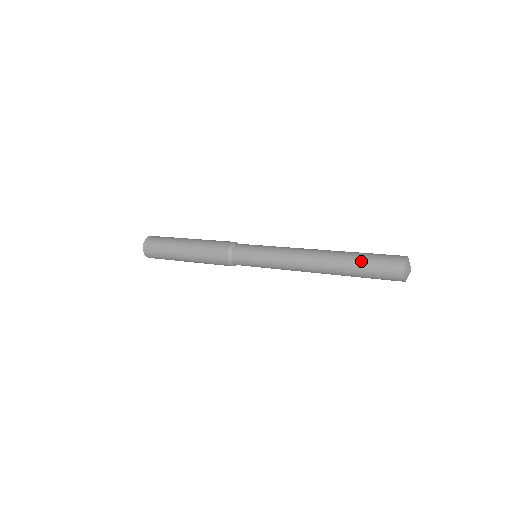
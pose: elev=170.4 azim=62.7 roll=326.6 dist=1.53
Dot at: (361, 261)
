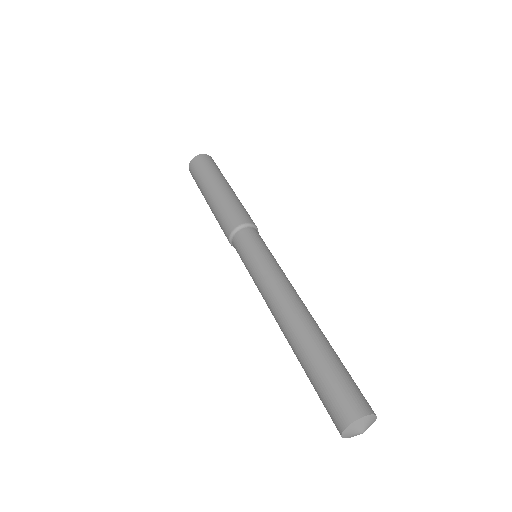
Dot at: (314, 370)
